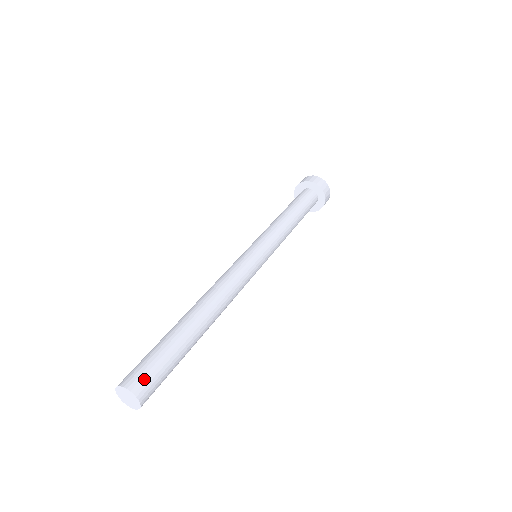
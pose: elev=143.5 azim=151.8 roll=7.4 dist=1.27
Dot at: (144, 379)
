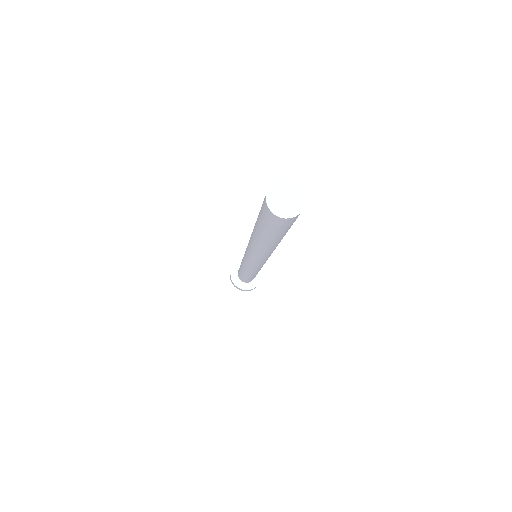
Dot at: occluded
